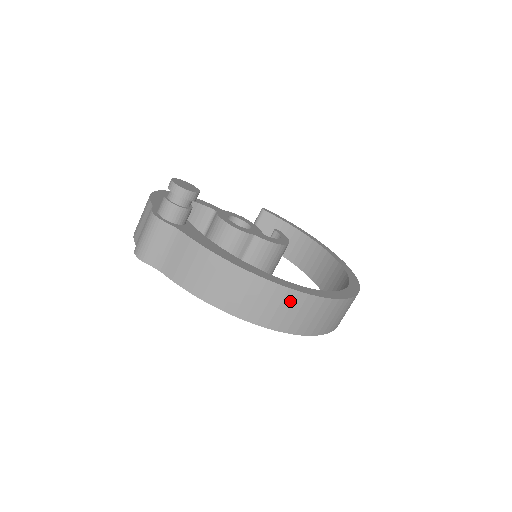
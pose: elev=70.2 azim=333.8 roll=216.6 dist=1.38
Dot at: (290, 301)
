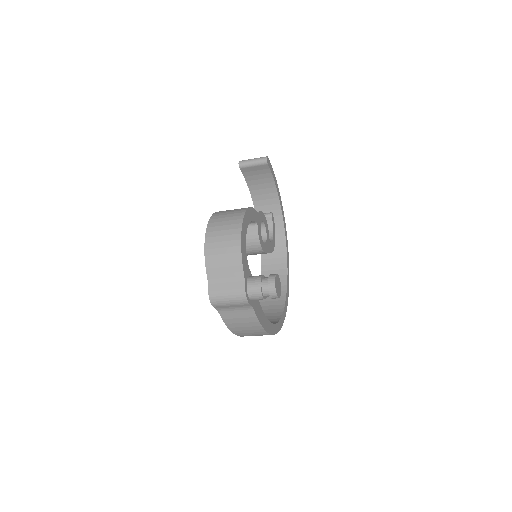
Dot at: occluded
